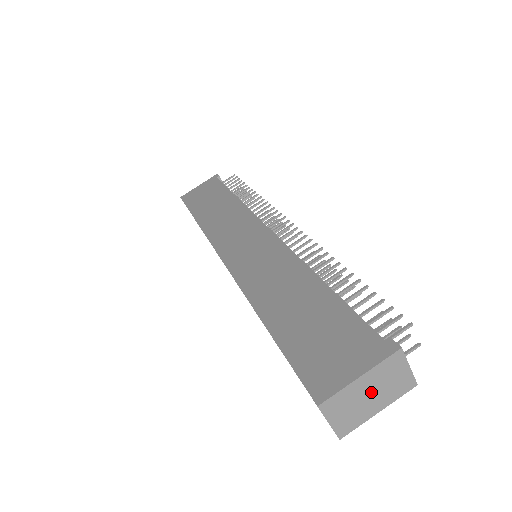
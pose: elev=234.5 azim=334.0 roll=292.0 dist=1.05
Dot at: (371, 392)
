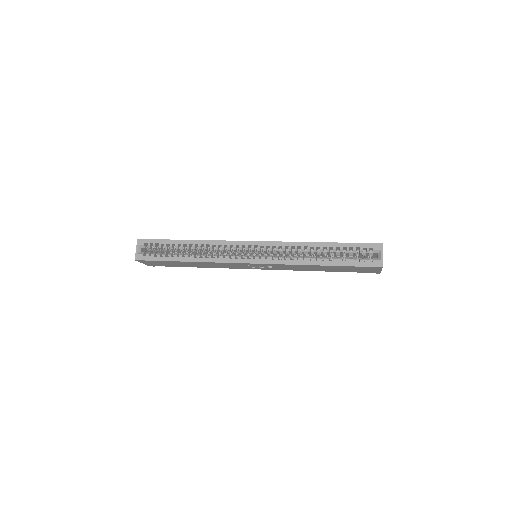
Dot at: occluded
